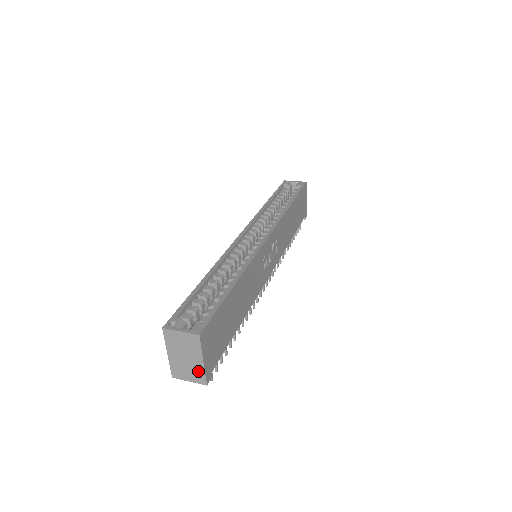
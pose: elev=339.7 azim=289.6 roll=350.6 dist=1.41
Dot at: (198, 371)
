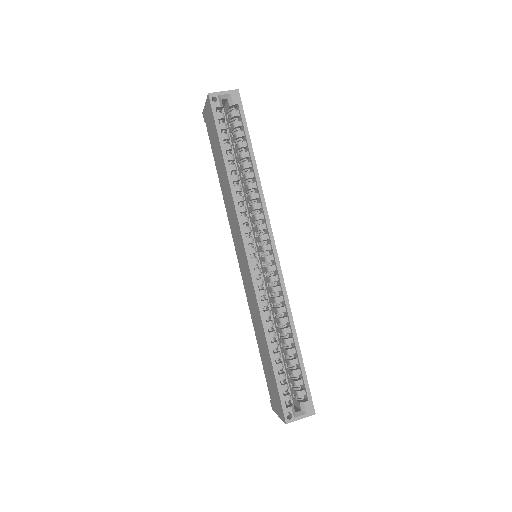
Dot at: occluded
